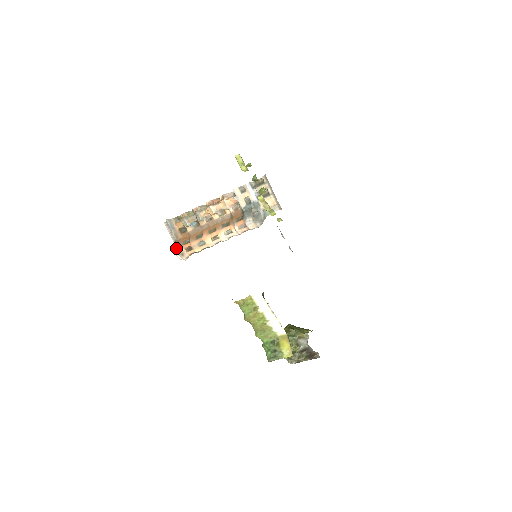
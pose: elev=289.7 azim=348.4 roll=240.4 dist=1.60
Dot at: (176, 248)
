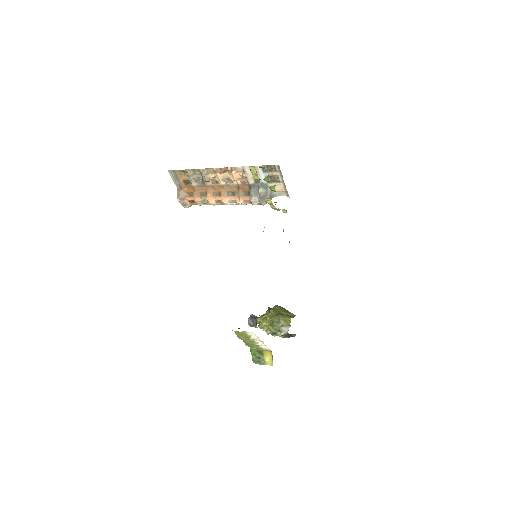
Dot at: (179, 199)
